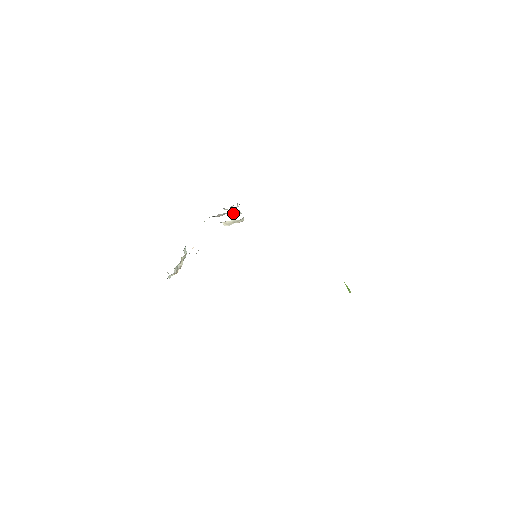
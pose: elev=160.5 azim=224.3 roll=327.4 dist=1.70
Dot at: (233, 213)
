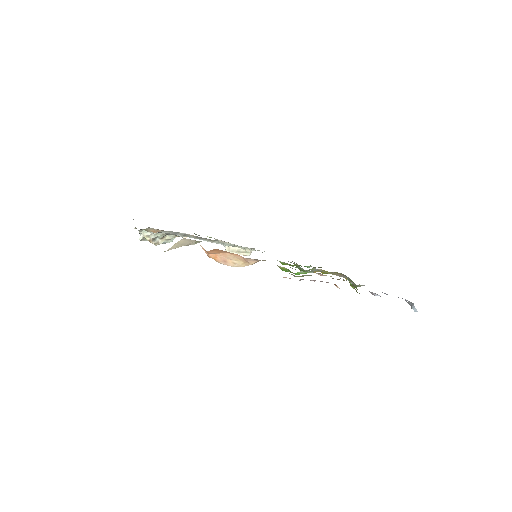
Dot at: occluded
